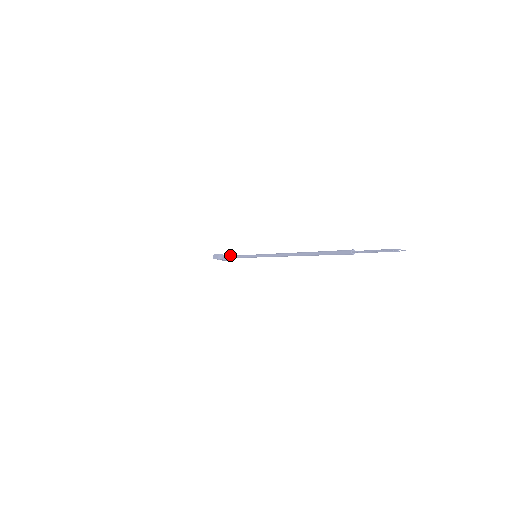
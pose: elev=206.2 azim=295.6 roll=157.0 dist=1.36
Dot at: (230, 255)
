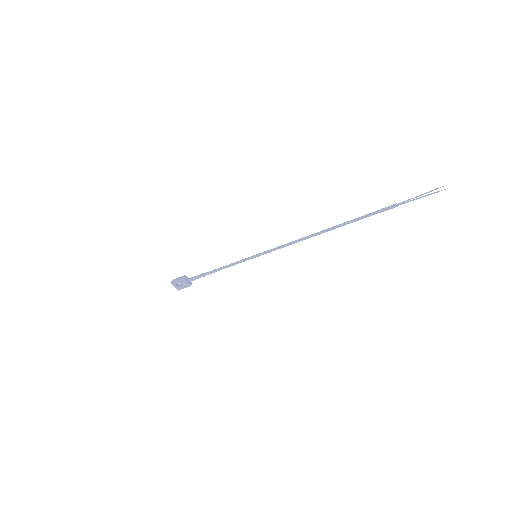
Dot at: (203, 273)
